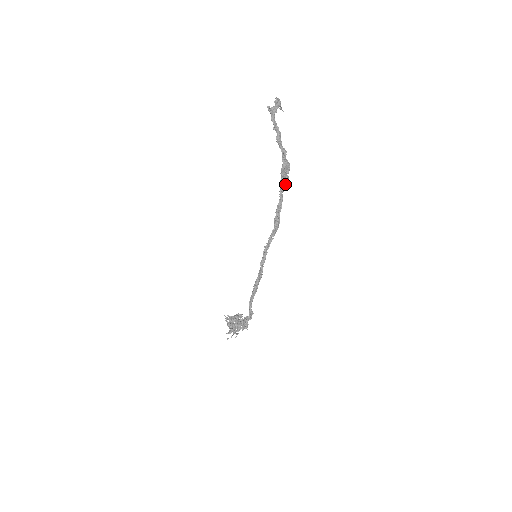
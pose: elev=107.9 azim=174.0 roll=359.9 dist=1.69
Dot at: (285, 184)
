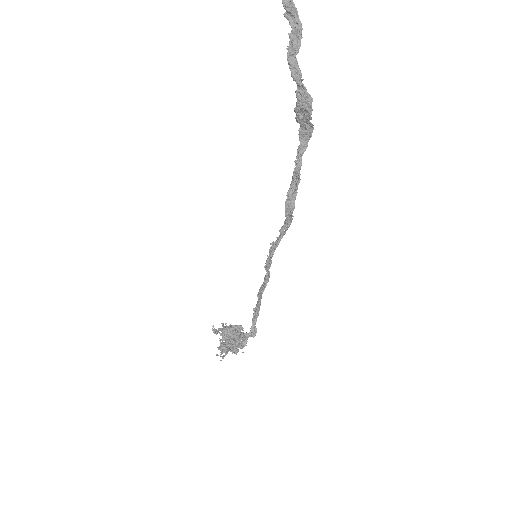
Dot at: (308, 138)
